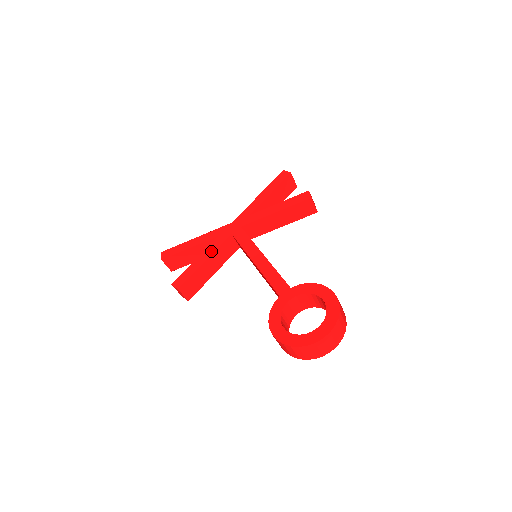
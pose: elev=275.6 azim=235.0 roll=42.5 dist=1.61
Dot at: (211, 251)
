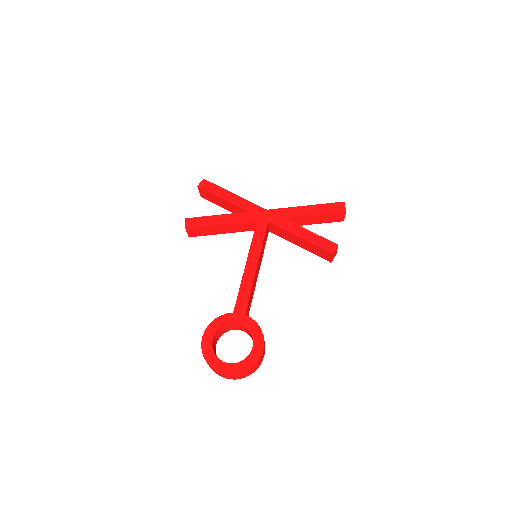
Dot at: (232, 220)
